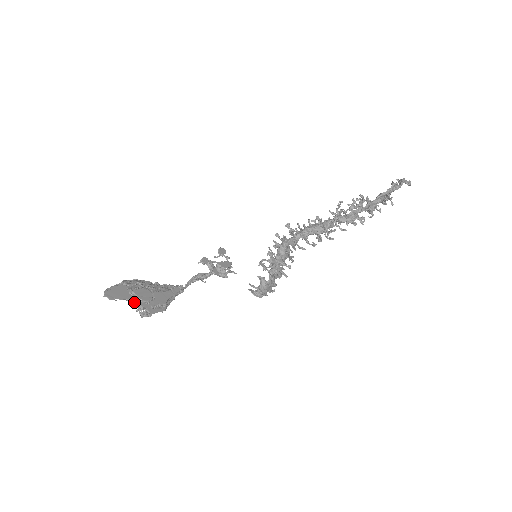
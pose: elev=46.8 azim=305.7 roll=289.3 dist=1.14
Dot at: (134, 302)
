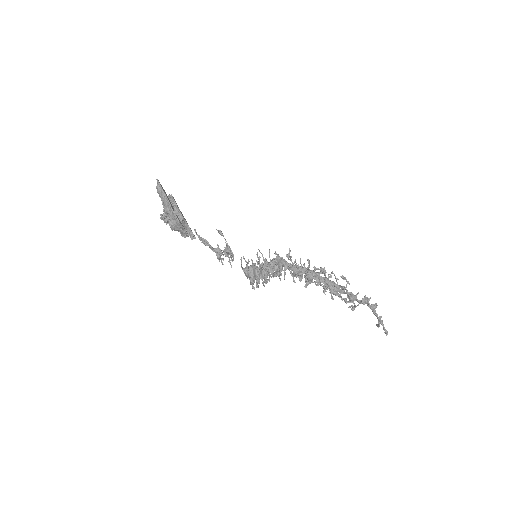
Dot at: (167, 201)
